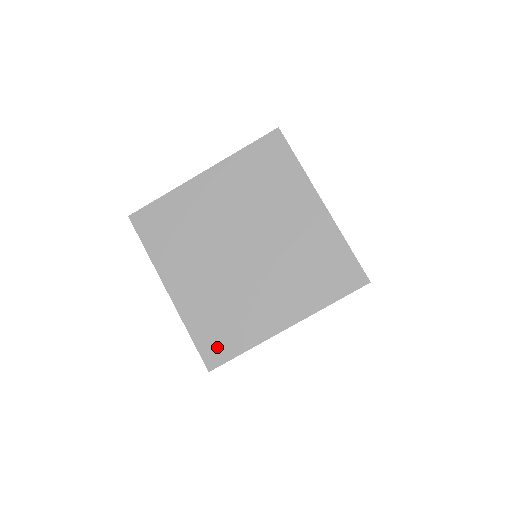
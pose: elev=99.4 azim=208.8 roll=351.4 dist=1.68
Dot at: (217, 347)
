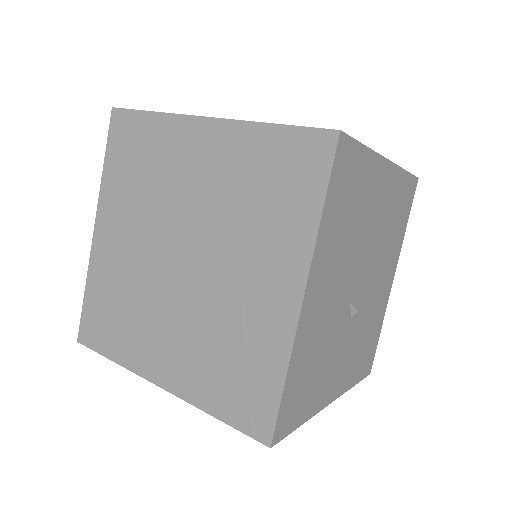
Dot at: (96, 328)
